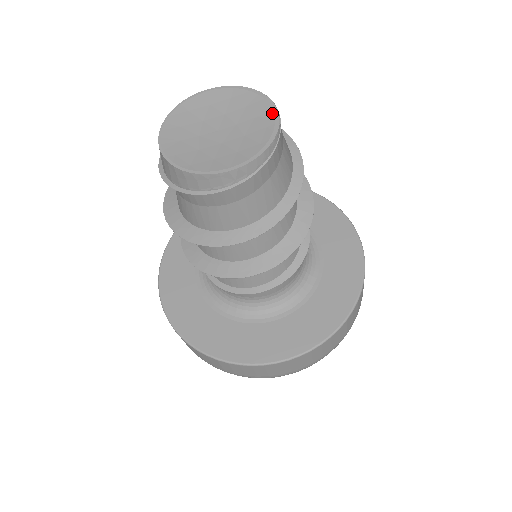
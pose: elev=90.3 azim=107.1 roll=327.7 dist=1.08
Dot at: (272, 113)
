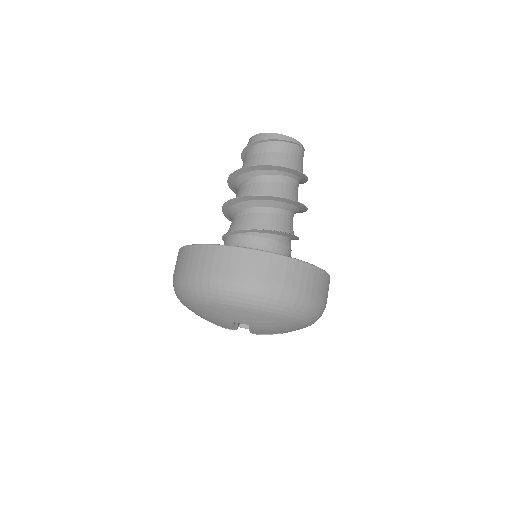
Dot at: occluded
